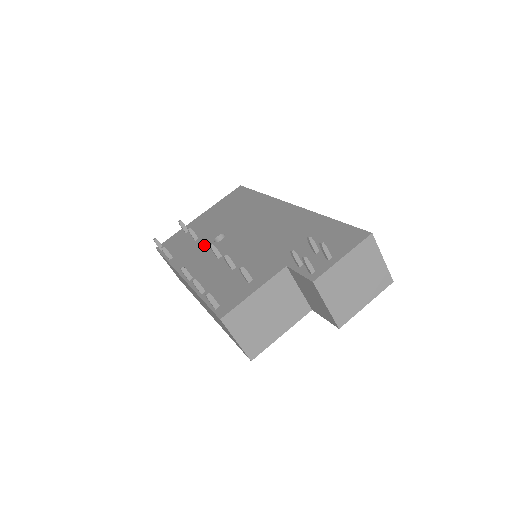
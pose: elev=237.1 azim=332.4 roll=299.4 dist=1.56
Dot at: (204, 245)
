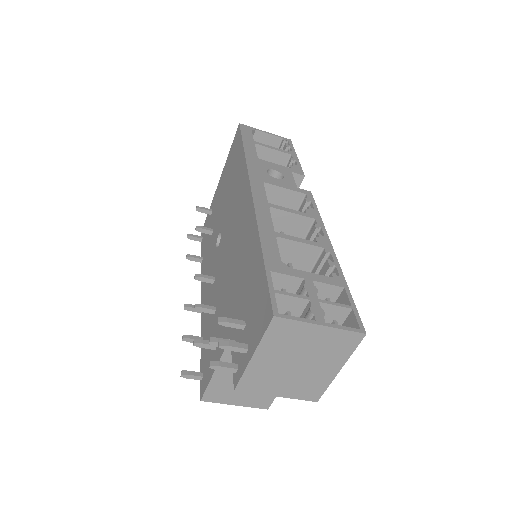
Dot at: (212, 249)
